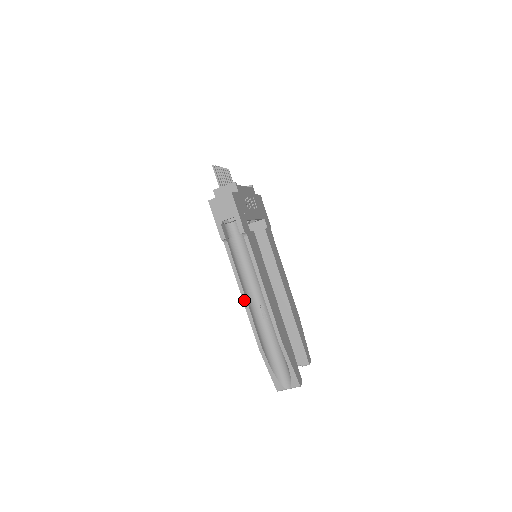
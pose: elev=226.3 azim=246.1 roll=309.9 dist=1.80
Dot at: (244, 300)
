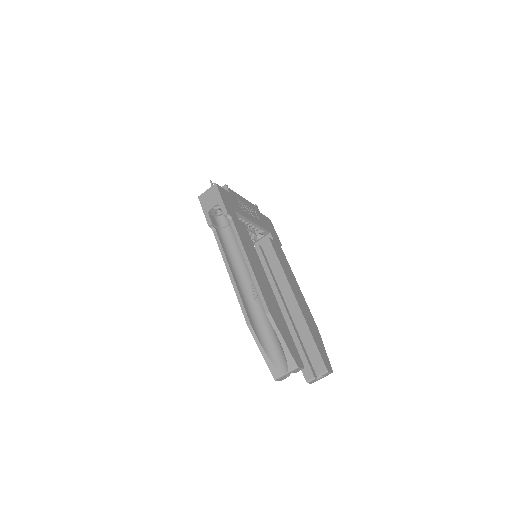
Dot at: (231, 279)
